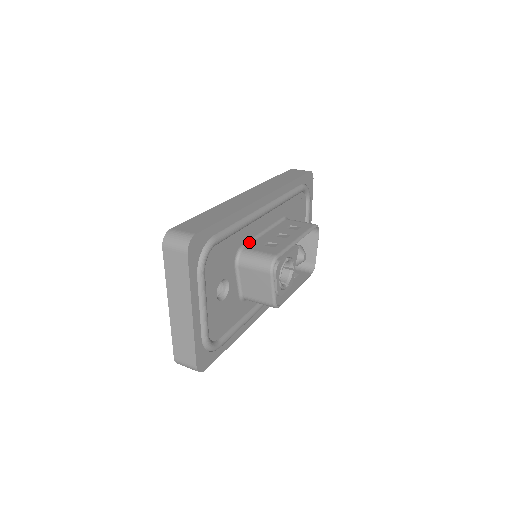
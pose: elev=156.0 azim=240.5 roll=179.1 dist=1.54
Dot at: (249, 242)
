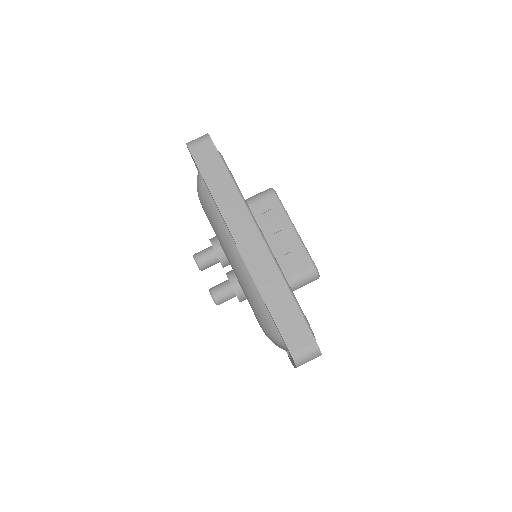
Dot at: occluded
